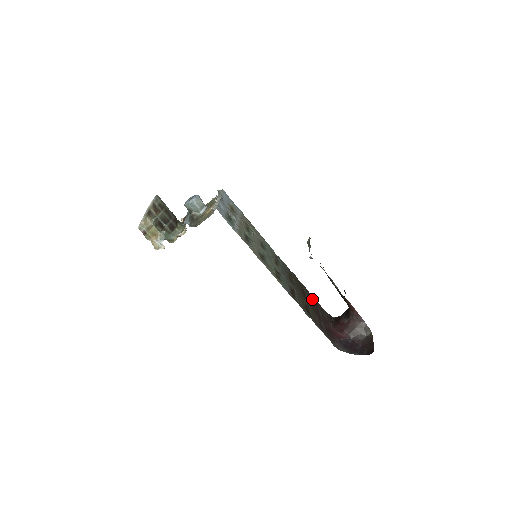
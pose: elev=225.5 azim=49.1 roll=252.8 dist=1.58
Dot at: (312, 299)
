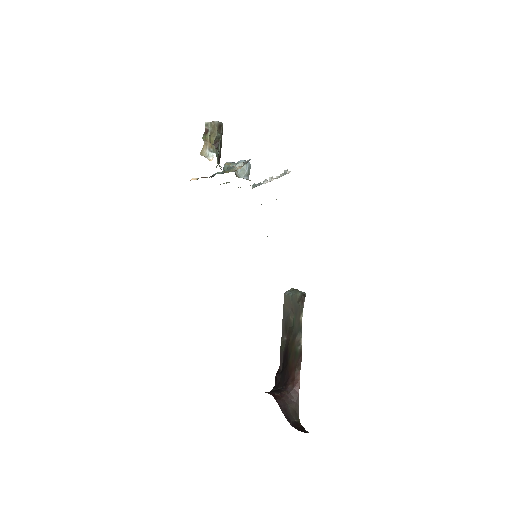
Dot at: occluded
